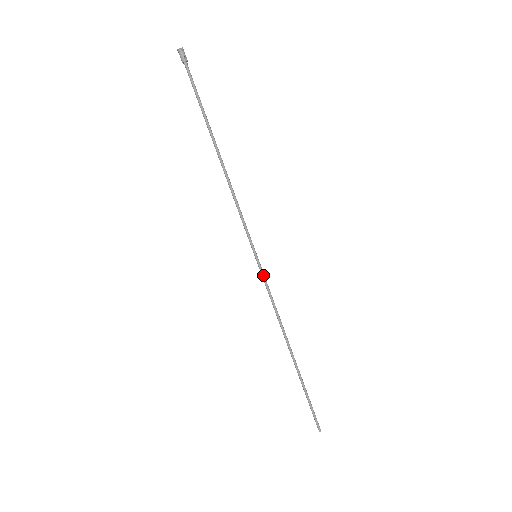
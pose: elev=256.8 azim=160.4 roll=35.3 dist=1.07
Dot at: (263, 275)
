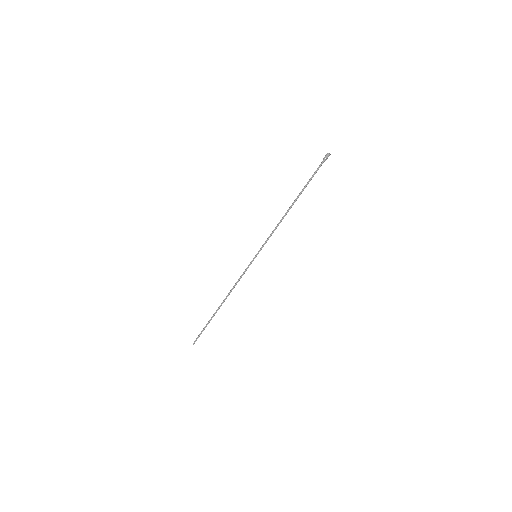
Dot at: (249, 265)
